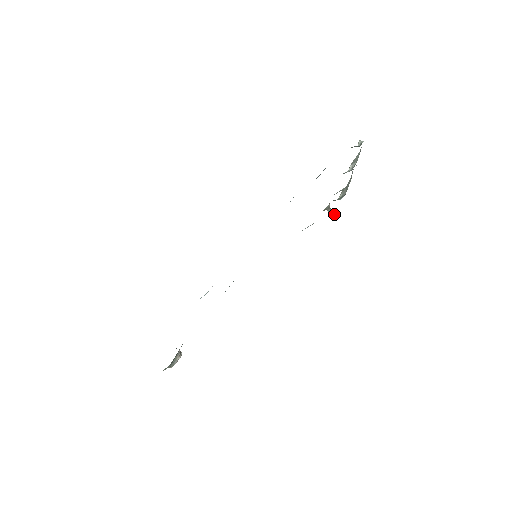
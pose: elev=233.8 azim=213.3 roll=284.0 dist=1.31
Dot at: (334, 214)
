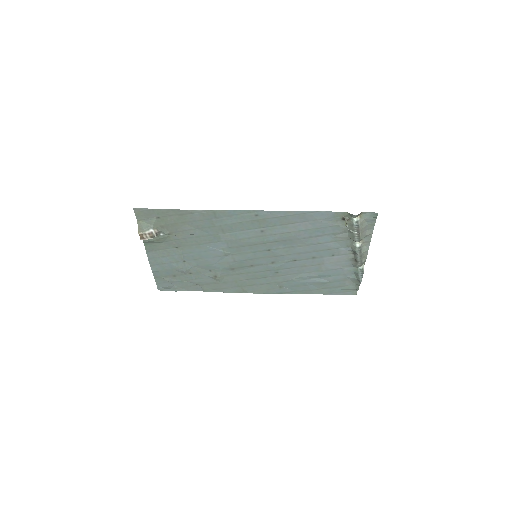
Dot at: (347, 223)
